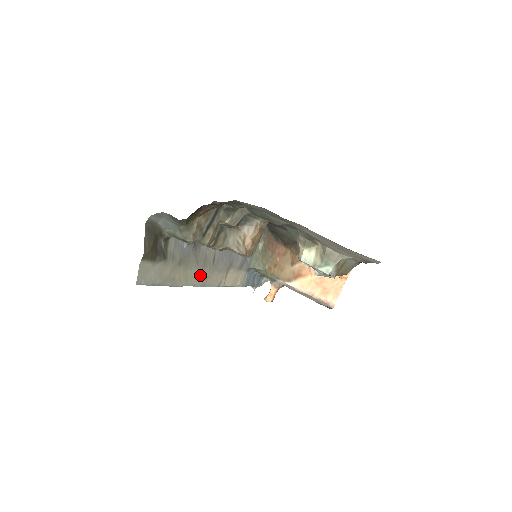
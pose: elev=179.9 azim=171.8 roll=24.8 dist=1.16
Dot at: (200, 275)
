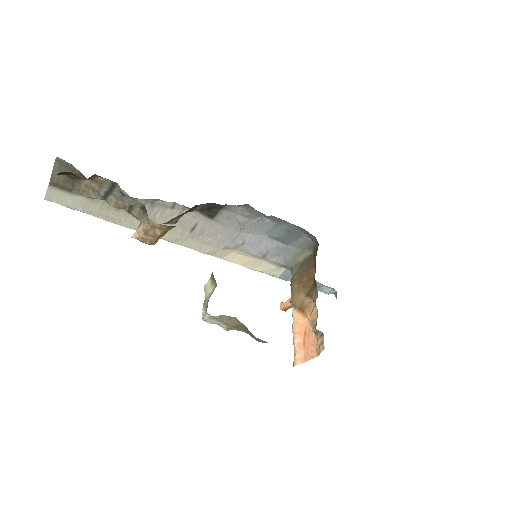
Dot at: occluded
